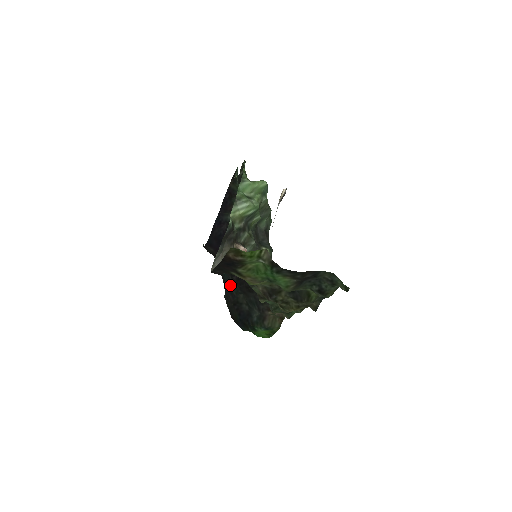
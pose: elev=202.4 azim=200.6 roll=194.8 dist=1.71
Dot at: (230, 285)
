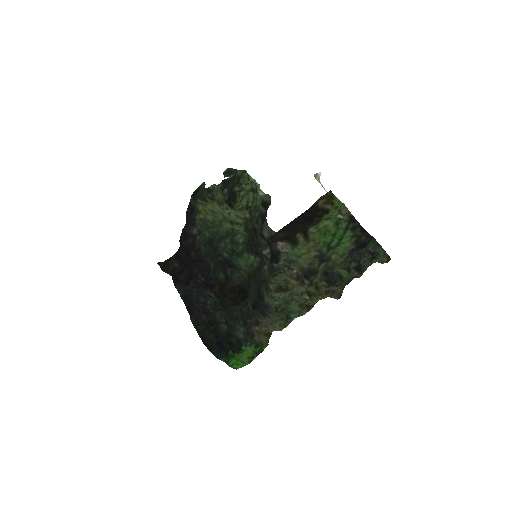
Dot at: (204, 302)
